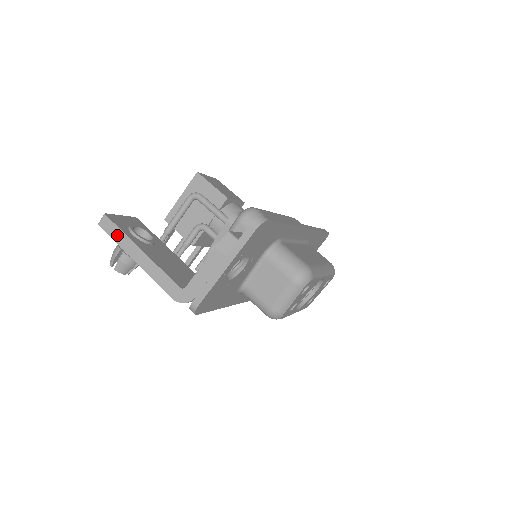
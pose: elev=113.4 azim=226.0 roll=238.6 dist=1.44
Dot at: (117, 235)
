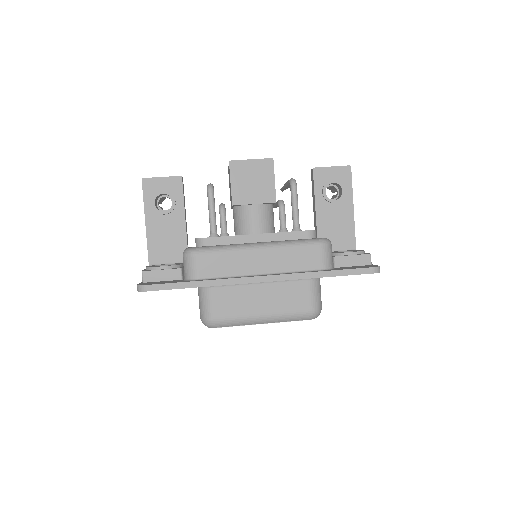
Dot at: (144, 199)
